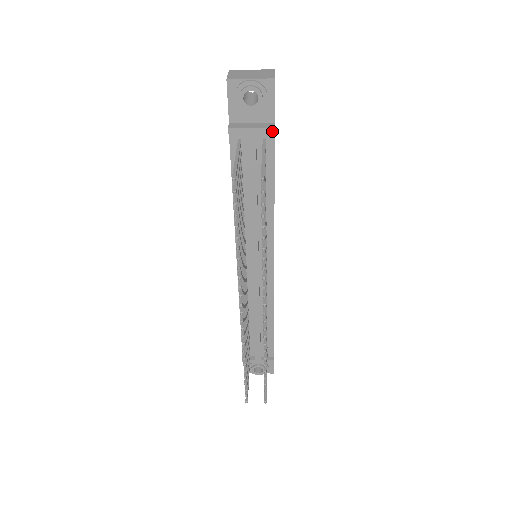
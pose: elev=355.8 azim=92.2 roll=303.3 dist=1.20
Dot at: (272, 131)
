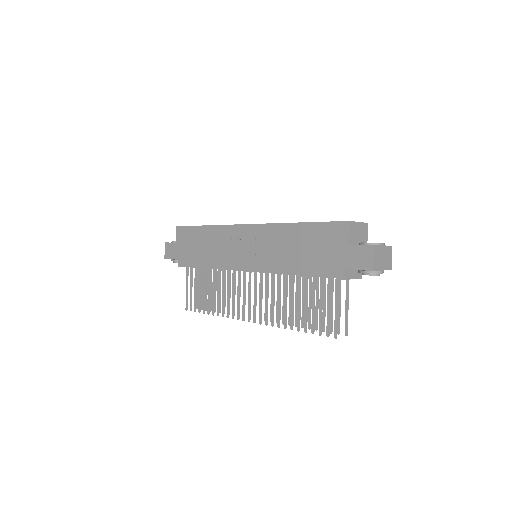
Dot at: (359, 278)
